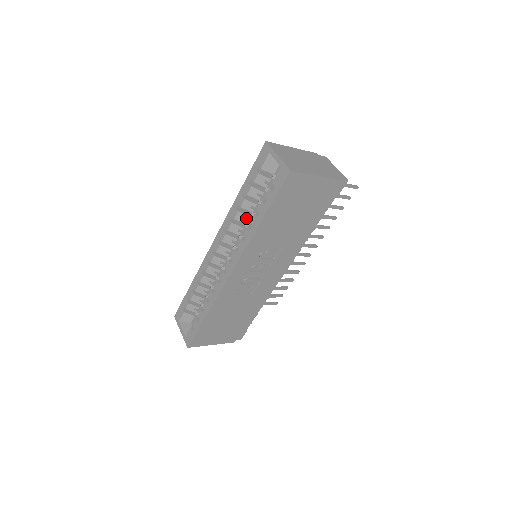
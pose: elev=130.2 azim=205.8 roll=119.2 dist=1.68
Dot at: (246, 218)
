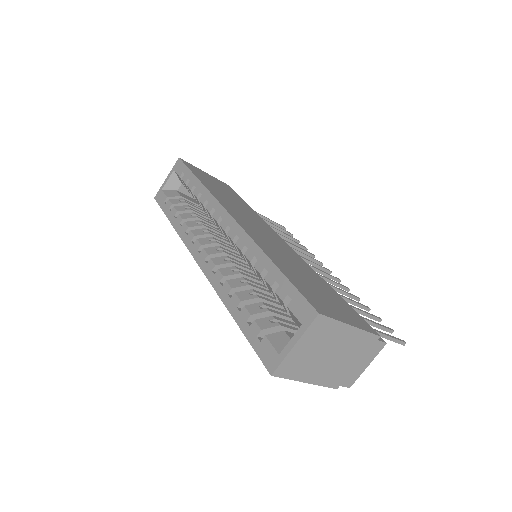
Dot at: (254, 268)
